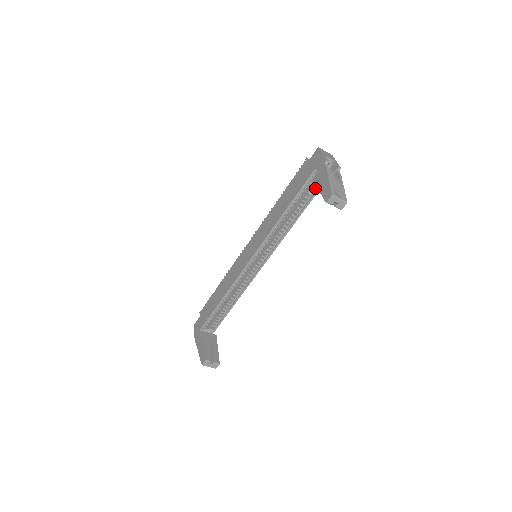
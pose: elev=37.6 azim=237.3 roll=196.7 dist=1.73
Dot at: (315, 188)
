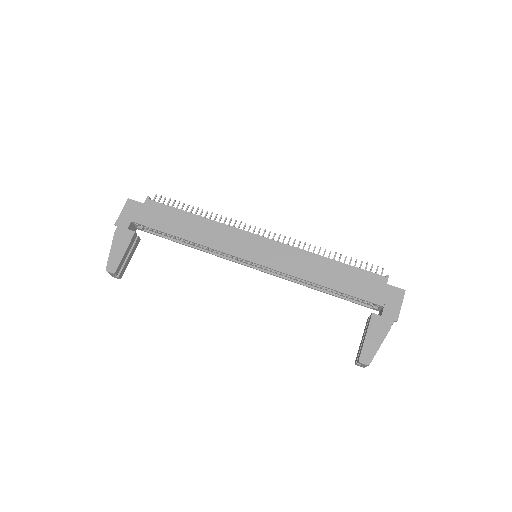
Dot at: (361, 301)
